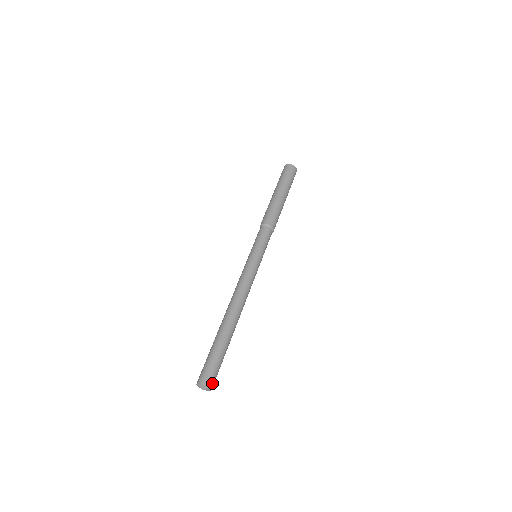
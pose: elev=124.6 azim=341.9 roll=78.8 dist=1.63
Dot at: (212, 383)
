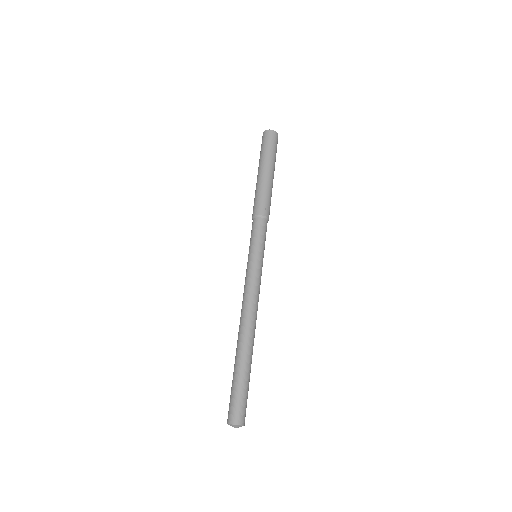
Dot at: (237, 418)
